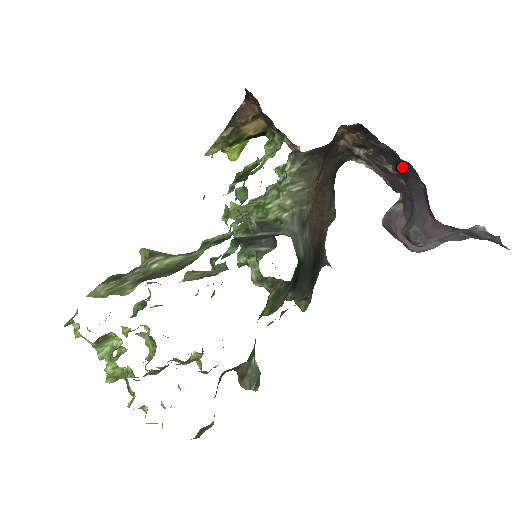
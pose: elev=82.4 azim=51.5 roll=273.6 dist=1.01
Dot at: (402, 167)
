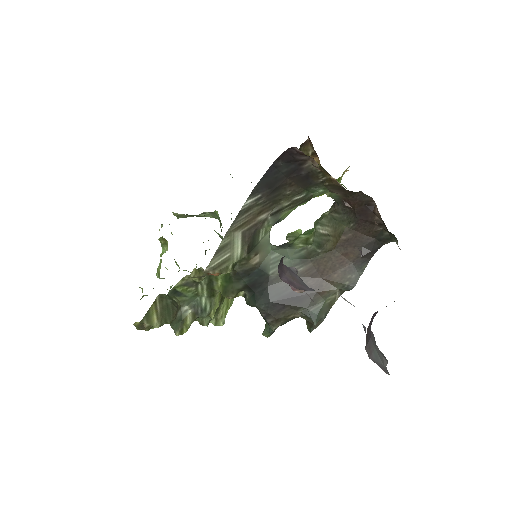
Dot at: occluded
